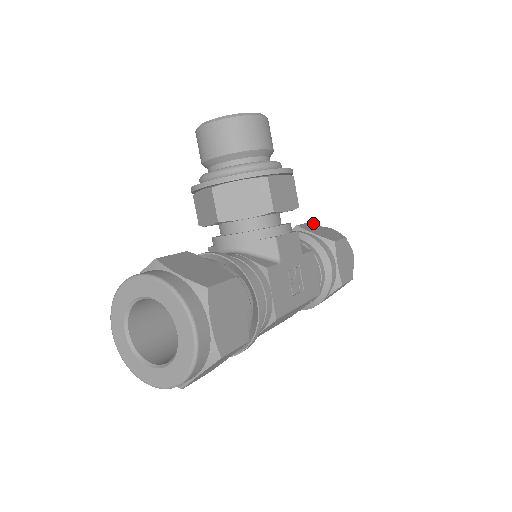
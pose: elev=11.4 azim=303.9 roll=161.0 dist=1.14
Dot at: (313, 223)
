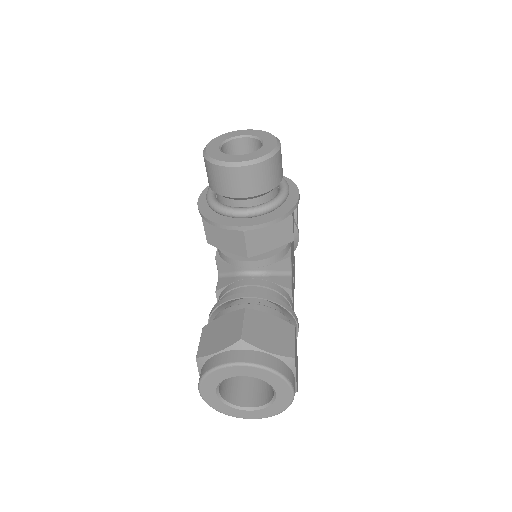
Dot at: occluded
